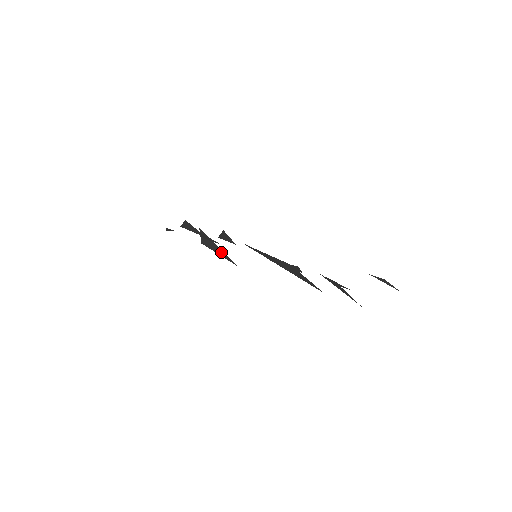
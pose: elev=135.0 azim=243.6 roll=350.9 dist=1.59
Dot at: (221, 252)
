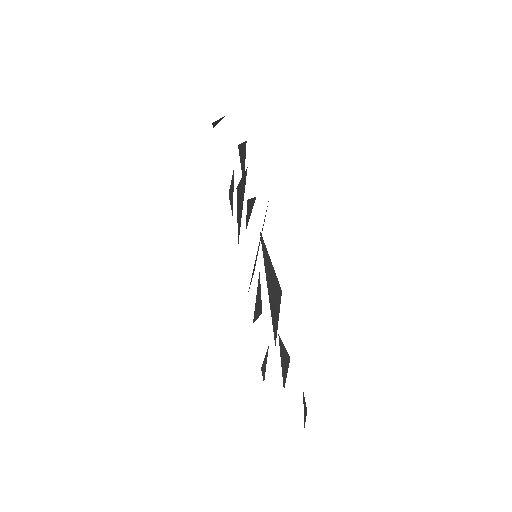
Dot at: (240, 217)
